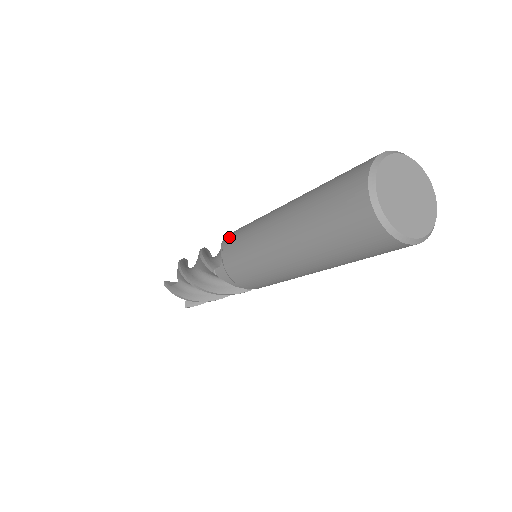
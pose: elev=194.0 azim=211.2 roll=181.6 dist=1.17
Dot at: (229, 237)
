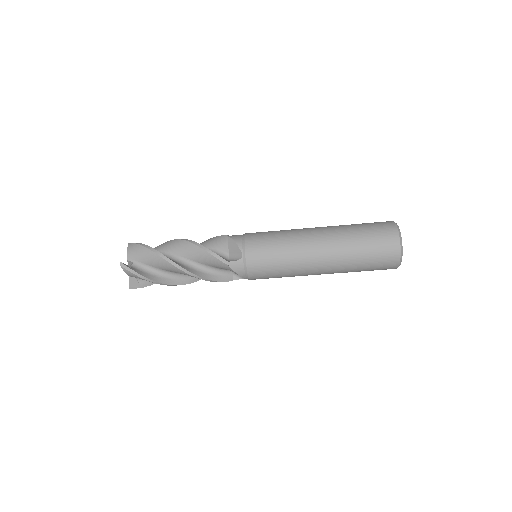
Dot at: (249, 240)
